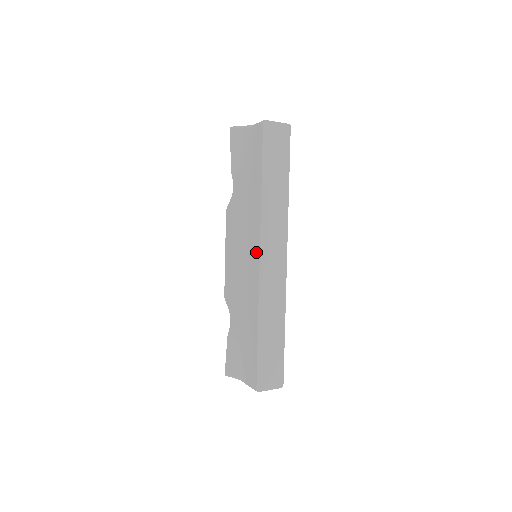
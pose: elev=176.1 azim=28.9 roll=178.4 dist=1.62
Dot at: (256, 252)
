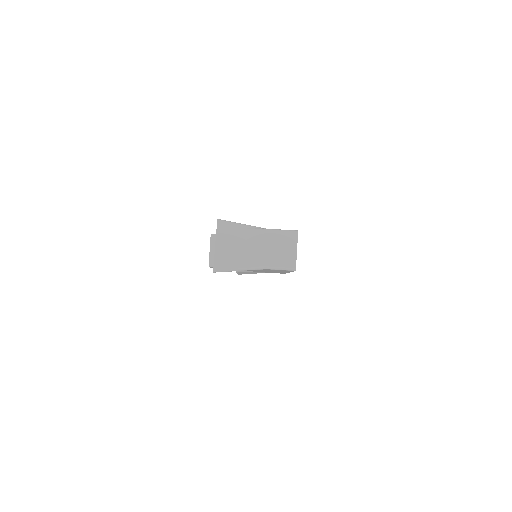
Dot at: occluded
